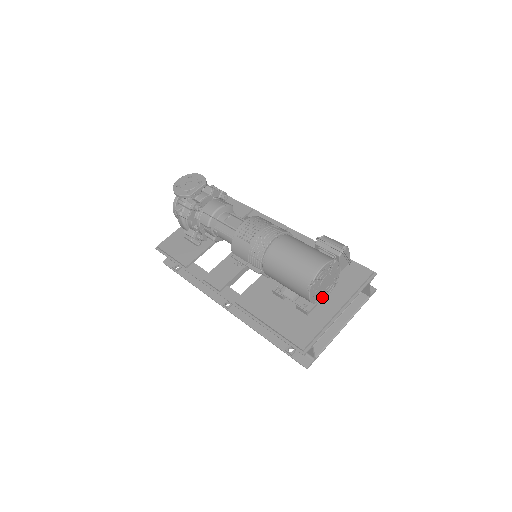
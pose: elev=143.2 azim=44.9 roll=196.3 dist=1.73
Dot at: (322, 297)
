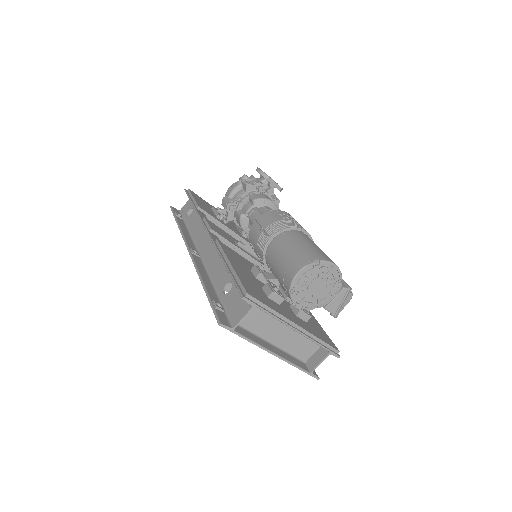
Dot at: (297, 298)
